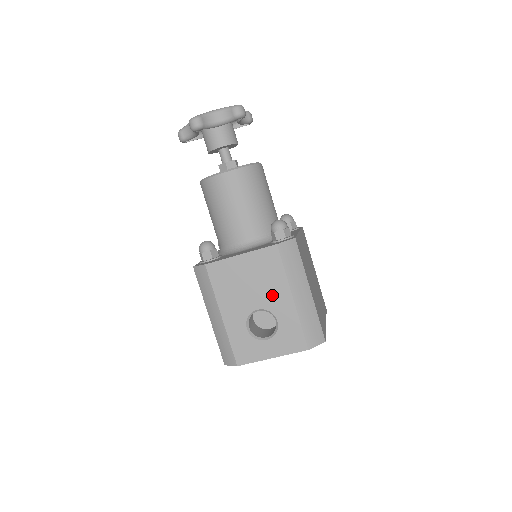
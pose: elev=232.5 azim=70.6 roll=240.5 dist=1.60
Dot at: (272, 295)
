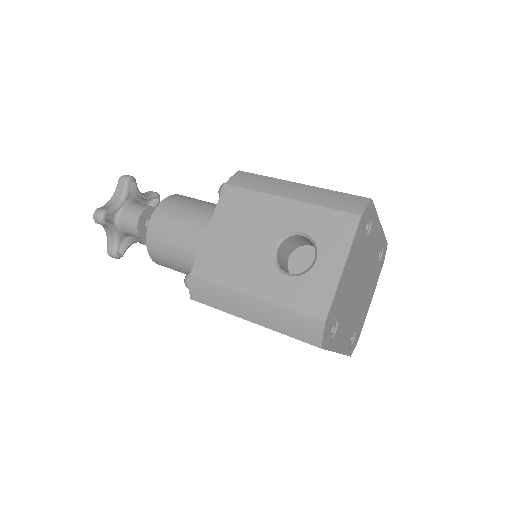
Dot at: (270, 220)
